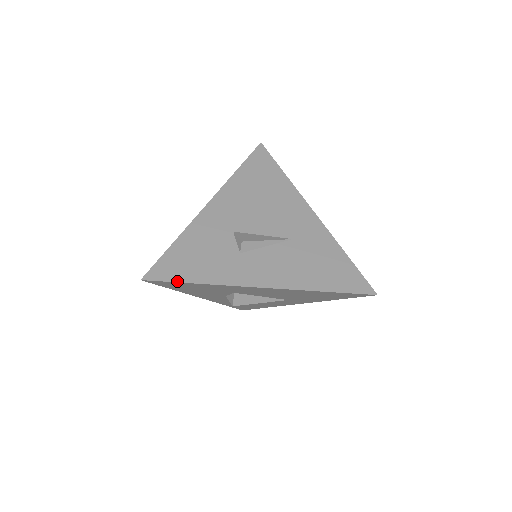
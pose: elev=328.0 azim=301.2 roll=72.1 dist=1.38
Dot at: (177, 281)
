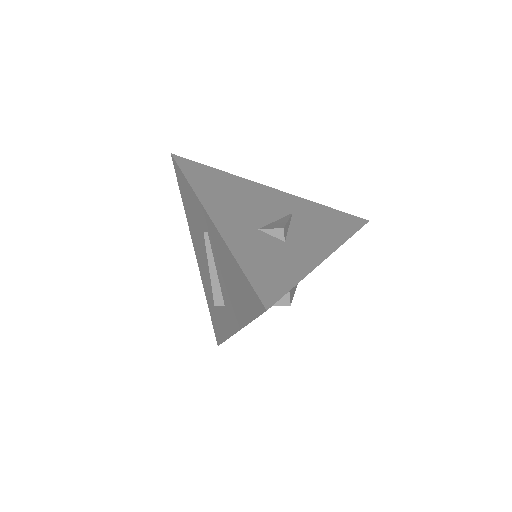
Dot at: (287, 291)
